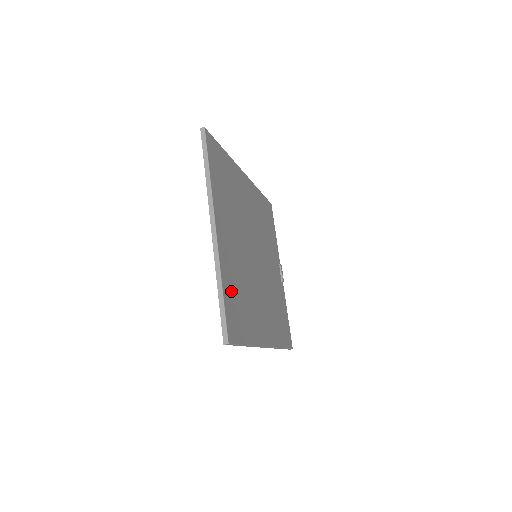
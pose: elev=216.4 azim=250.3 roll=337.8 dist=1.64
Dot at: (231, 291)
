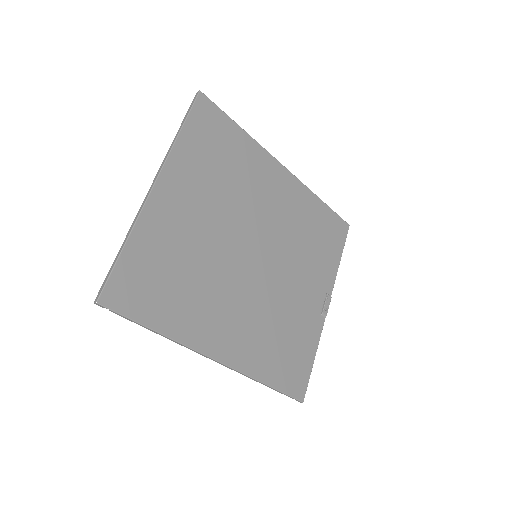
Dot at: (148, 257)
